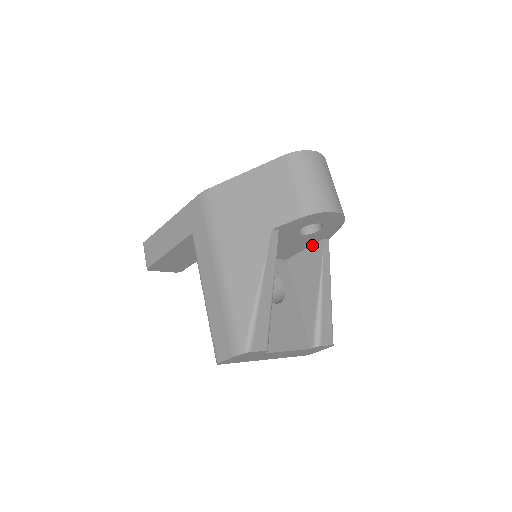
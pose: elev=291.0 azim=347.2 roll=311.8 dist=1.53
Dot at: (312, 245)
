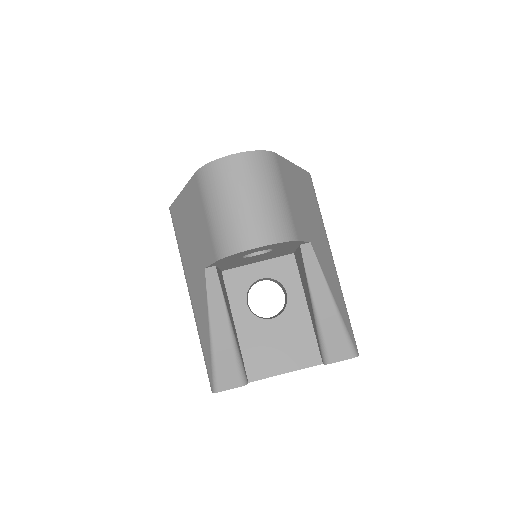
Dot at: (297, 248)
